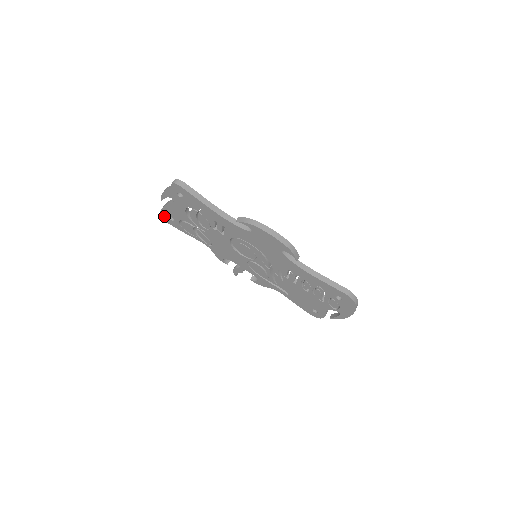
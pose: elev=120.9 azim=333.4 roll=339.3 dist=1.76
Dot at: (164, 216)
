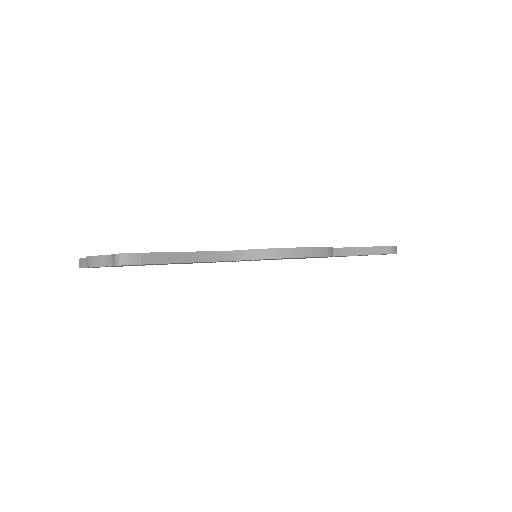
Dot at: occluded
